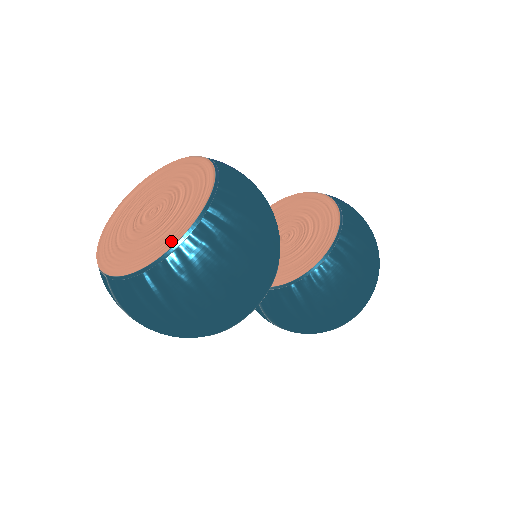
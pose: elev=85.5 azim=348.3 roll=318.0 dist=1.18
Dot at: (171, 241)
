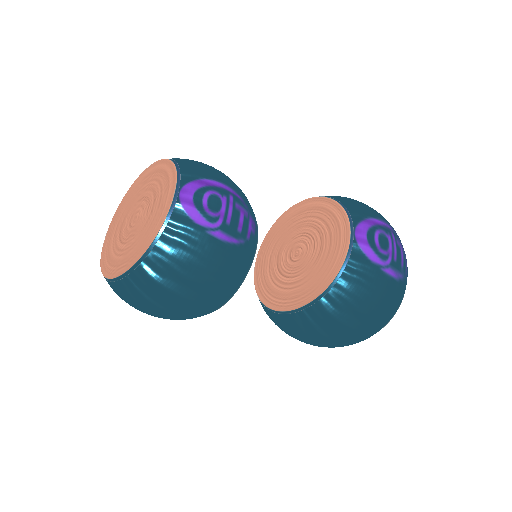
Dot at: (111, 272)
